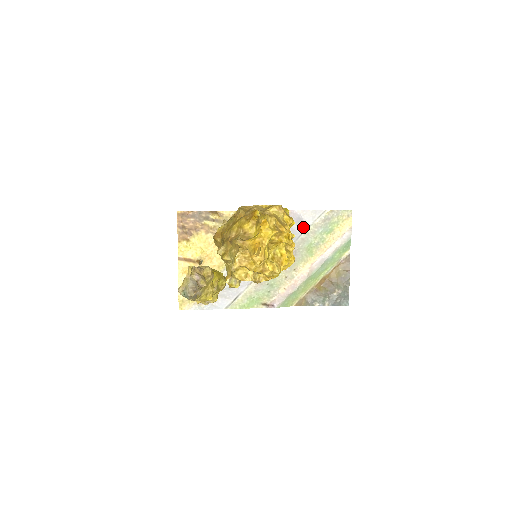
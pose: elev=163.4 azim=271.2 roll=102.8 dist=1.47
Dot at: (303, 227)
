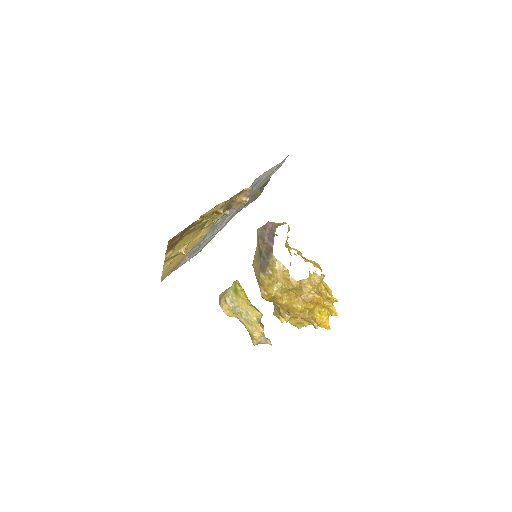
Dot at: (259, 183)
